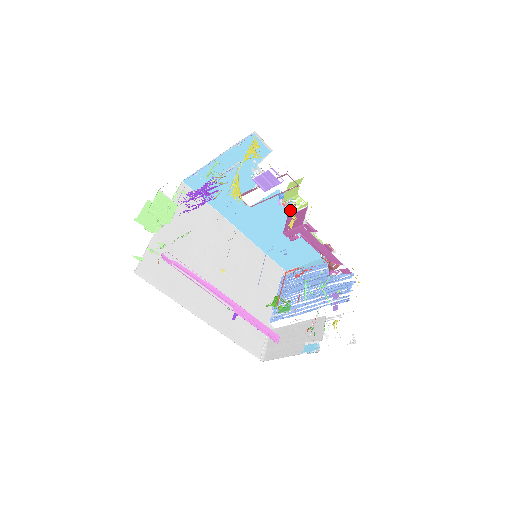
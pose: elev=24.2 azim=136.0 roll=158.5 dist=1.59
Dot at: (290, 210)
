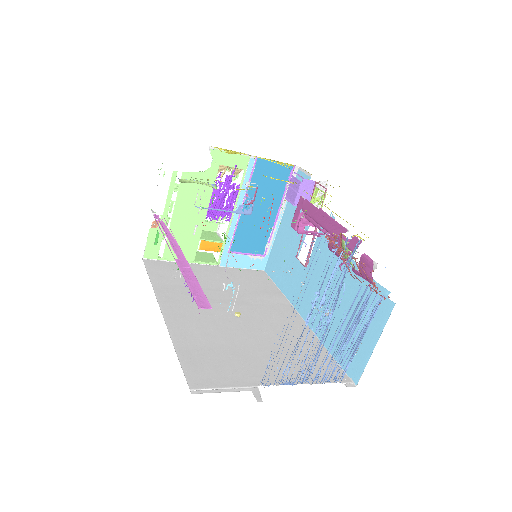
Dot at: occluded
